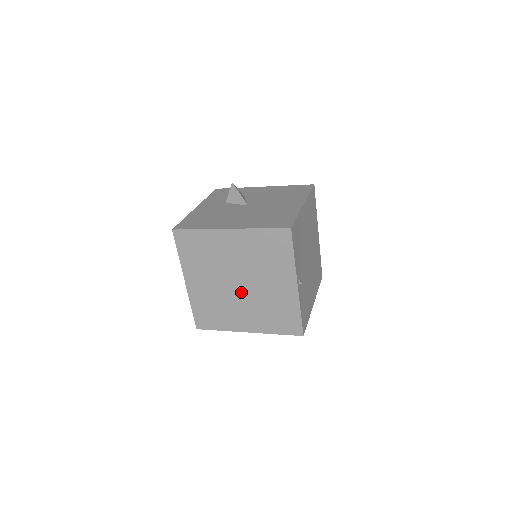
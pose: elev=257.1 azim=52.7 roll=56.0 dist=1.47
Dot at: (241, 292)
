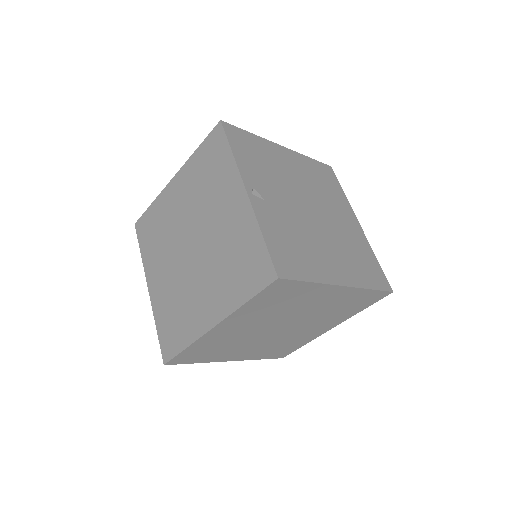
Dot at: (195, 257)
